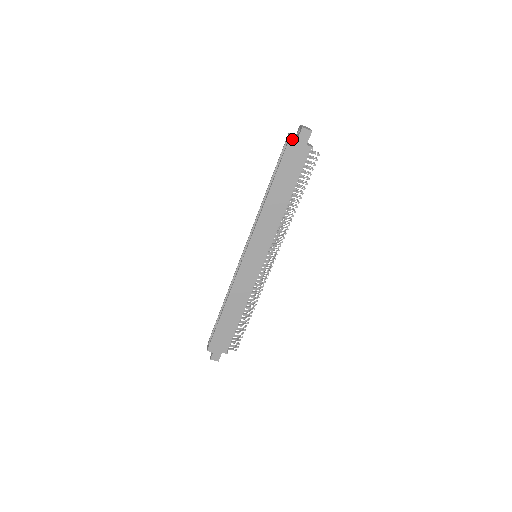
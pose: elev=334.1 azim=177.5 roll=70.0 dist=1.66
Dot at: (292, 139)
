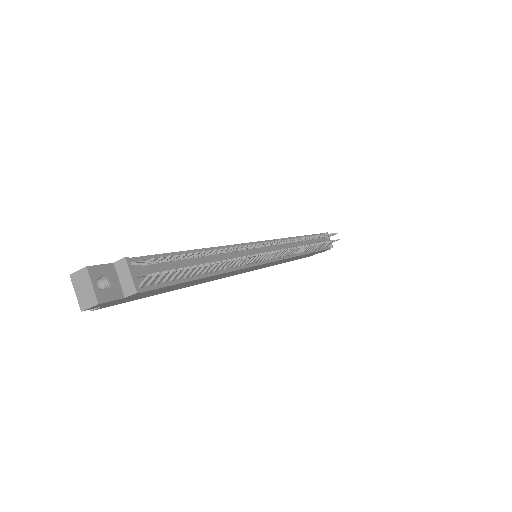
Dot at: (99, 308)
